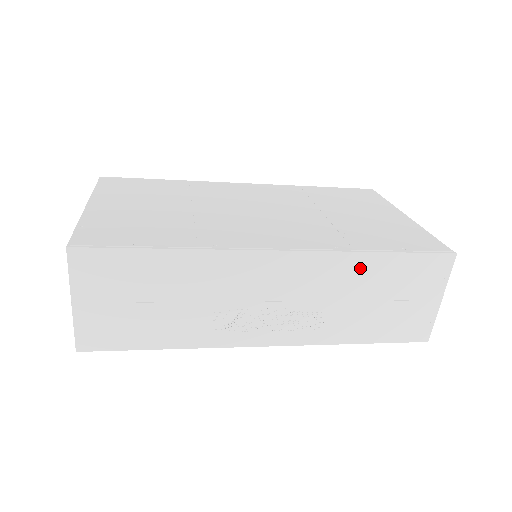
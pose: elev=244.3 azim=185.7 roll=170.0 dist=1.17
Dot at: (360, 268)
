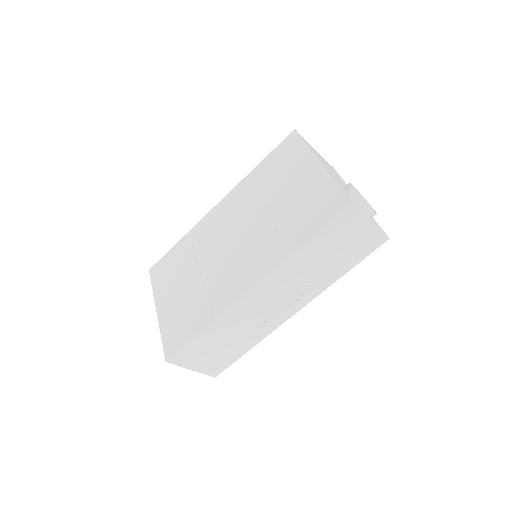
Dot at: (302, 257)
